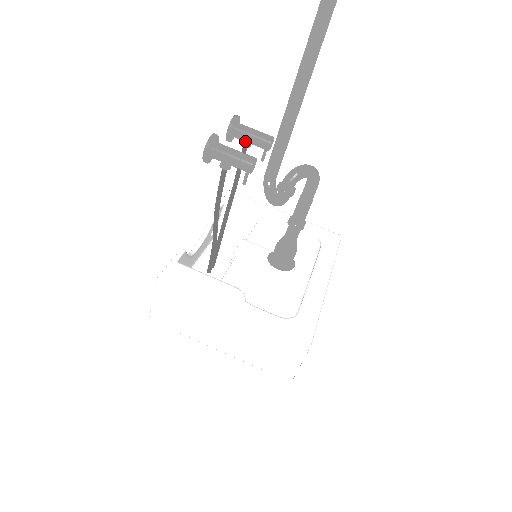
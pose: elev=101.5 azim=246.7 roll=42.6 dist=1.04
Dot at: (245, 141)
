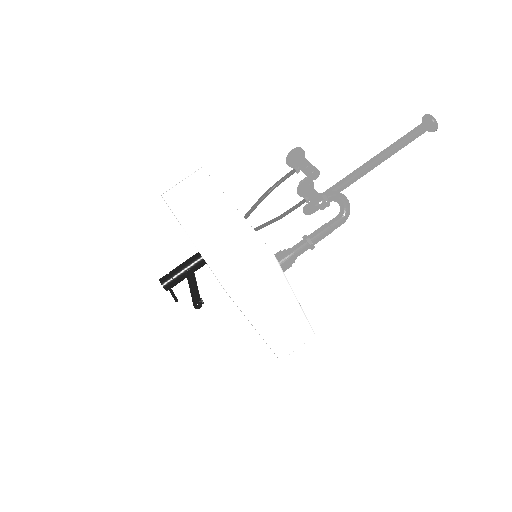
Dot at: (308, 195)
